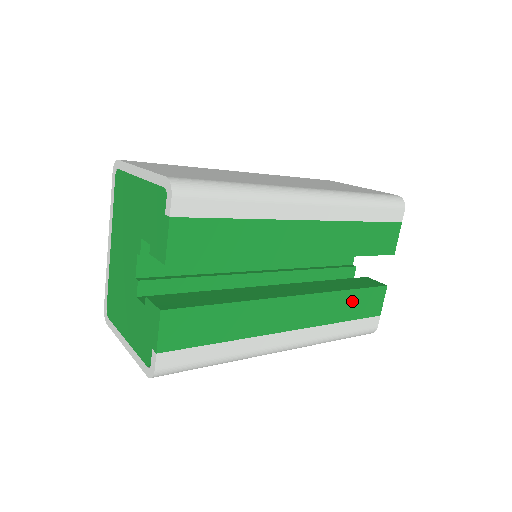
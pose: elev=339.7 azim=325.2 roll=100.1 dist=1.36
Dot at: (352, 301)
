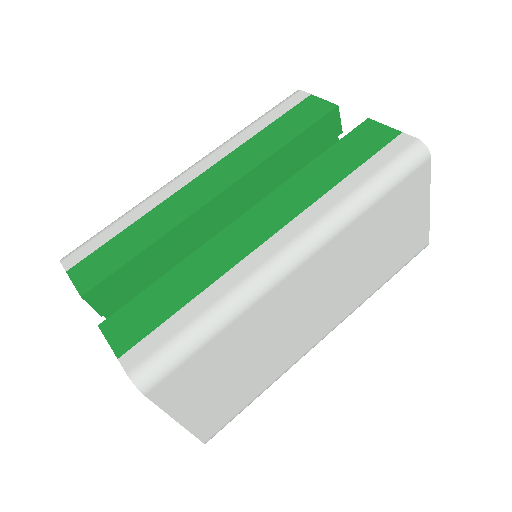
Dot at: (333, 160)
